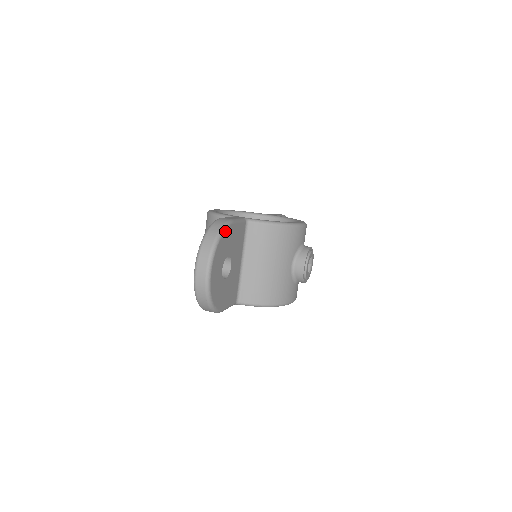
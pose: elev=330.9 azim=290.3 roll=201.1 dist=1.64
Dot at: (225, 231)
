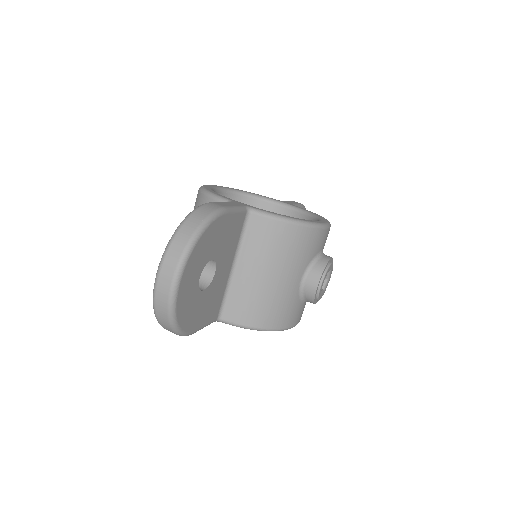
Dot at: (211, 224)
